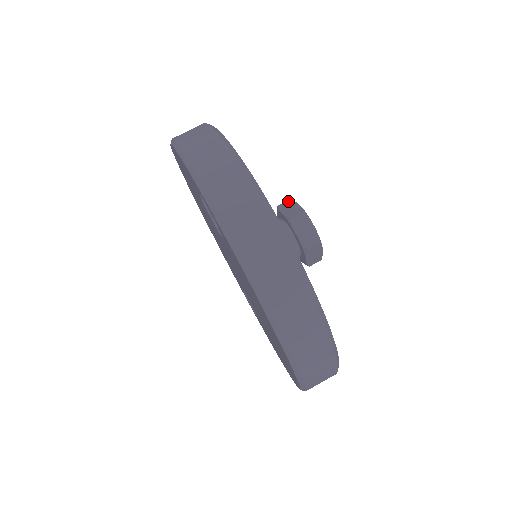
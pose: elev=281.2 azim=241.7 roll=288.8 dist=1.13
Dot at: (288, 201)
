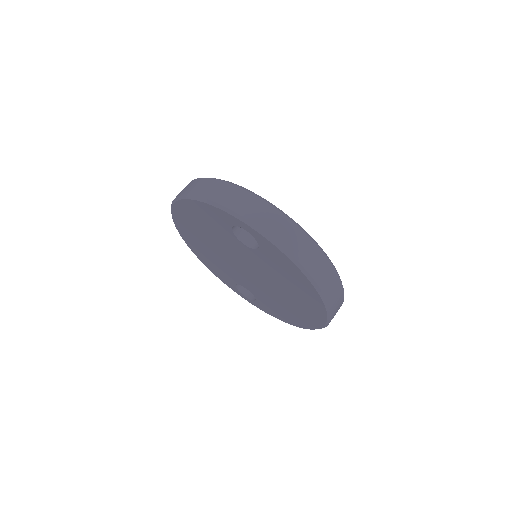
Dot at: occluded
